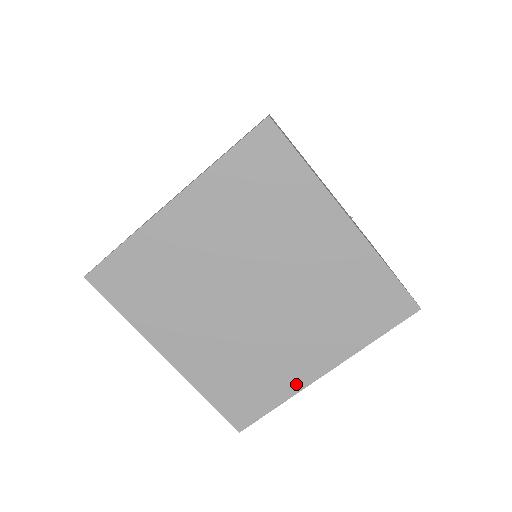
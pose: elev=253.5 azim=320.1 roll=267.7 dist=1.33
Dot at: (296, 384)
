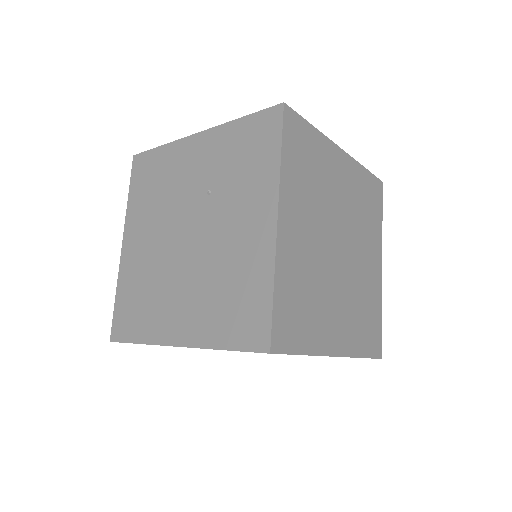
Dot at: (322, 346)
